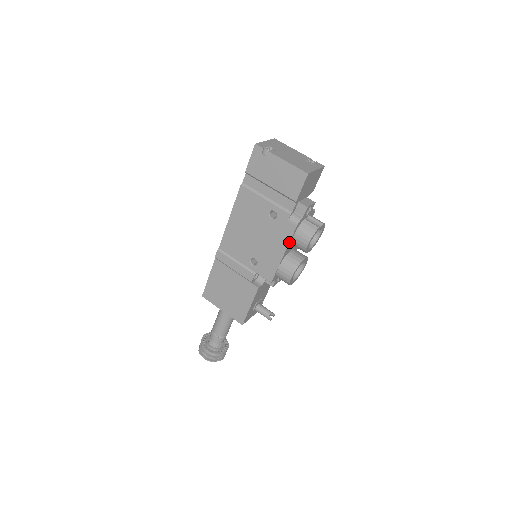
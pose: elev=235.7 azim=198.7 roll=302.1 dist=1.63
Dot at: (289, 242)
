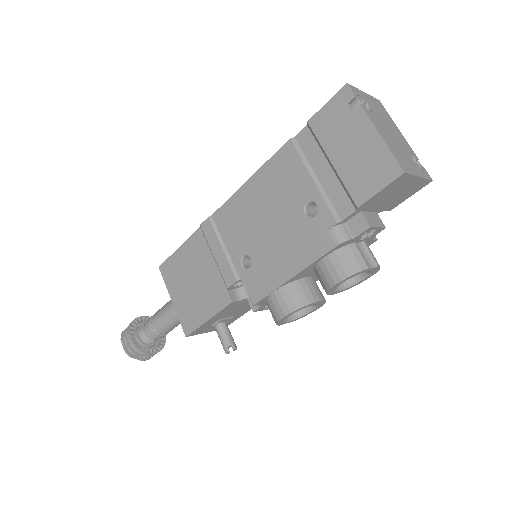
Dot at: (311, 263)
